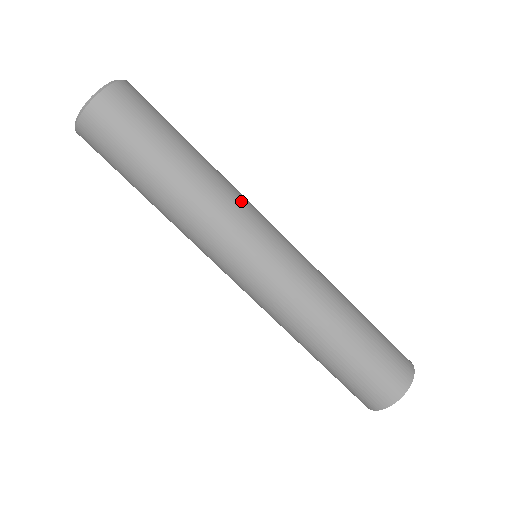
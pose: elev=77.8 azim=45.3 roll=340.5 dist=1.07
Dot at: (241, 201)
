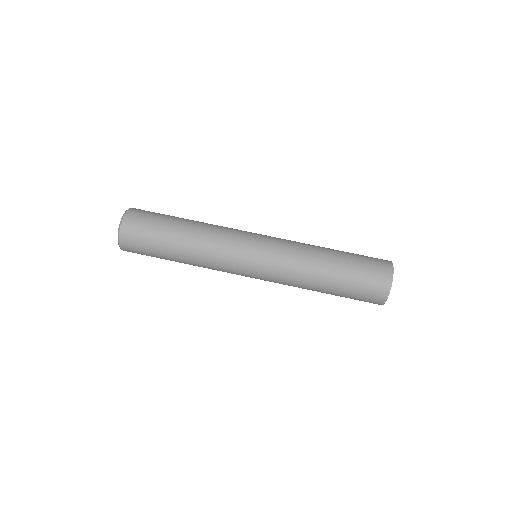
Dot at: occluded
